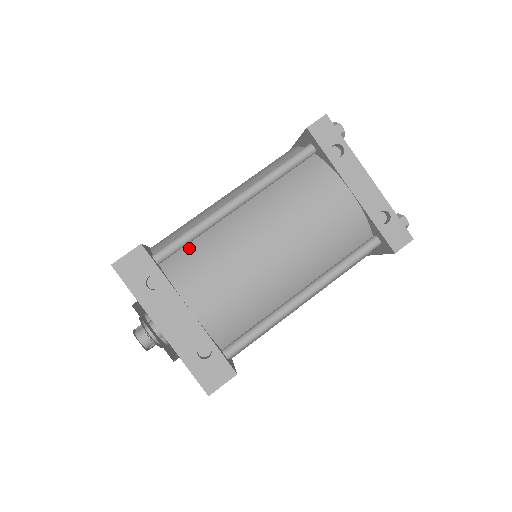
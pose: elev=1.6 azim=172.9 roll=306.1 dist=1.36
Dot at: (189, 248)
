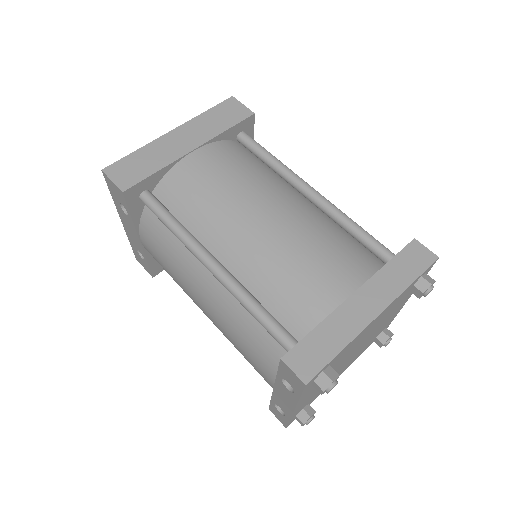
Dot at: occluded
